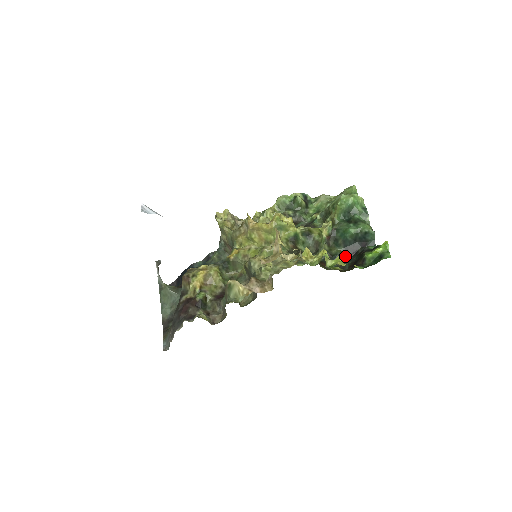
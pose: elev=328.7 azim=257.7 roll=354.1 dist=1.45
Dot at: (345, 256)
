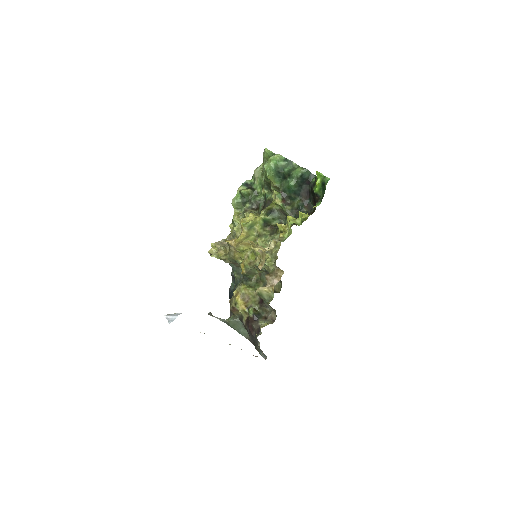
Dot at: (305, 200)
